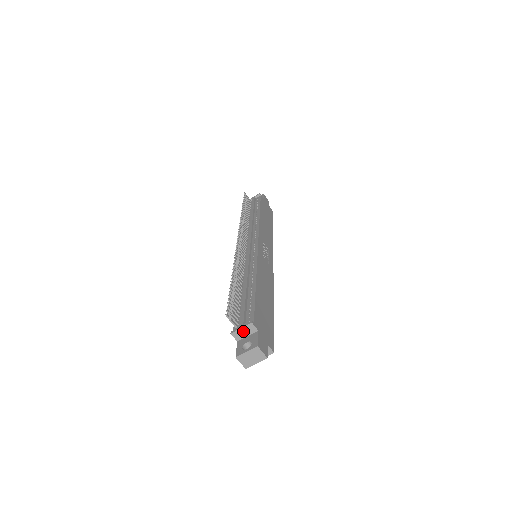
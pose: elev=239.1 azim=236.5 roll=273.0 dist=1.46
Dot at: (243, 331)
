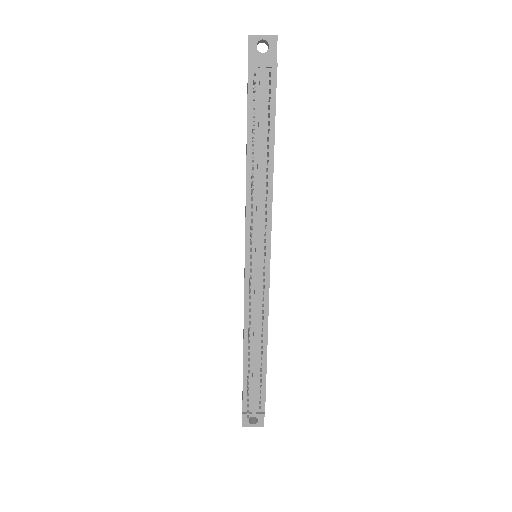
Dot at: (253, 414)
